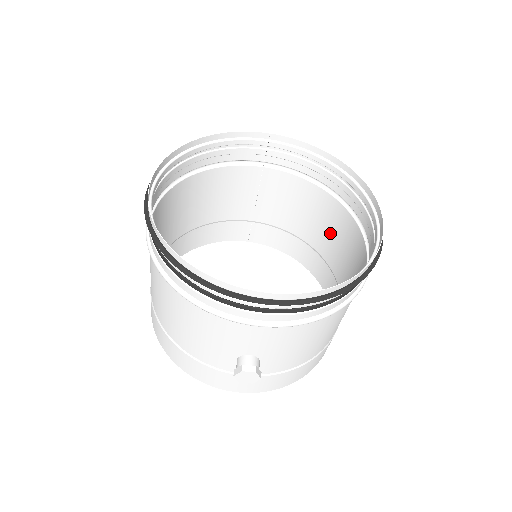
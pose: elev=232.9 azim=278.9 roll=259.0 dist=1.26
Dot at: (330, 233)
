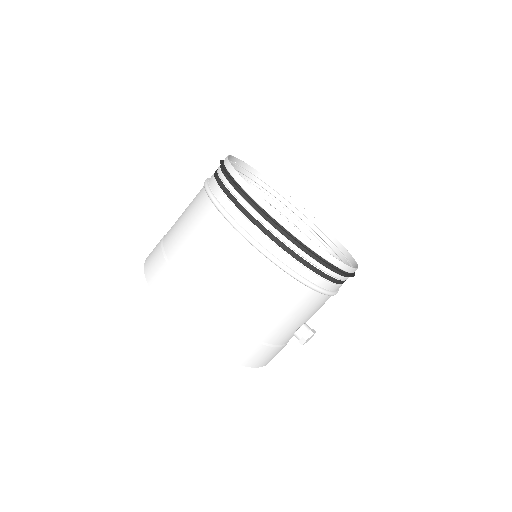
Dot at: occluded
